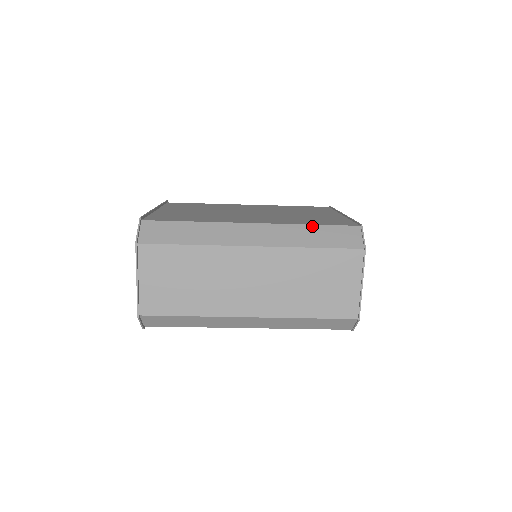
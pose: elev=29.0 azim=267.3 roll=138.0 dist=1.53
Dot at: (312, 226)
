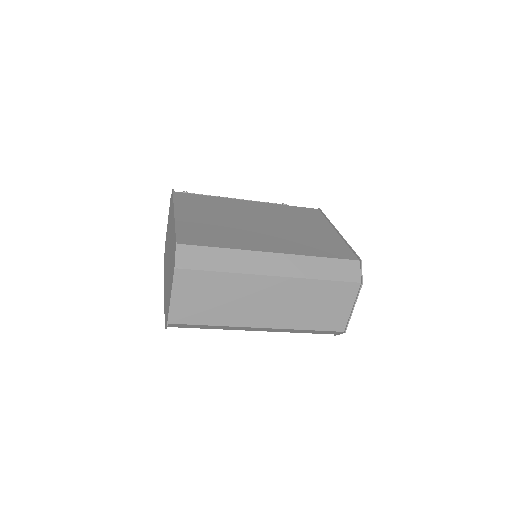
Dot at: (322, 259)
